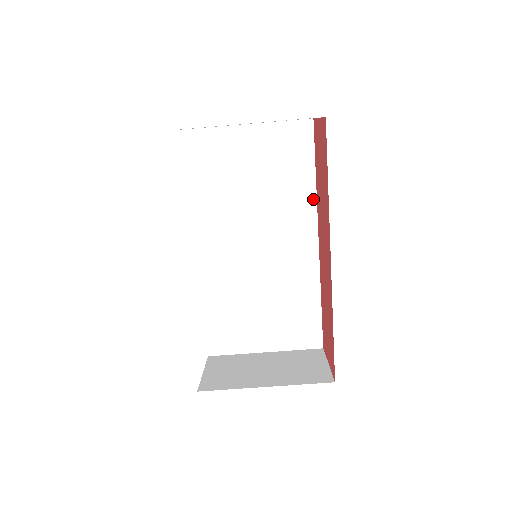
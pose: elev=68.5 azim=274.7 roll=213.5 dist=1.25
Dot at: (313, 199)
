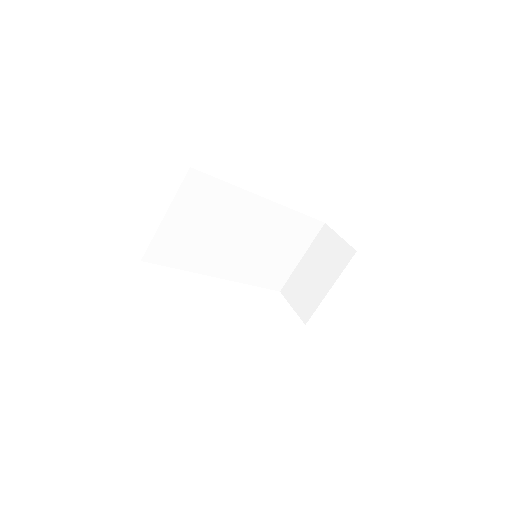
Dot at: (240, 191)
